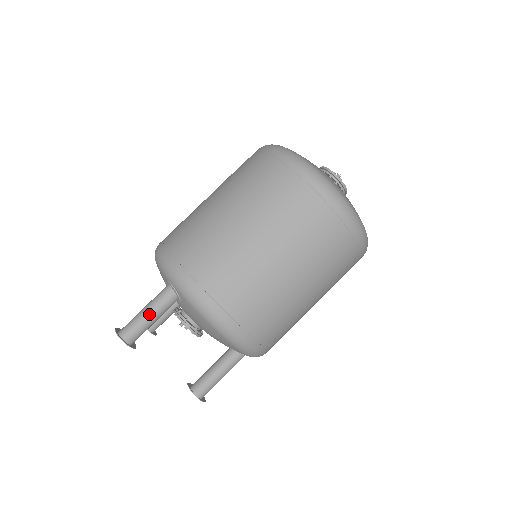
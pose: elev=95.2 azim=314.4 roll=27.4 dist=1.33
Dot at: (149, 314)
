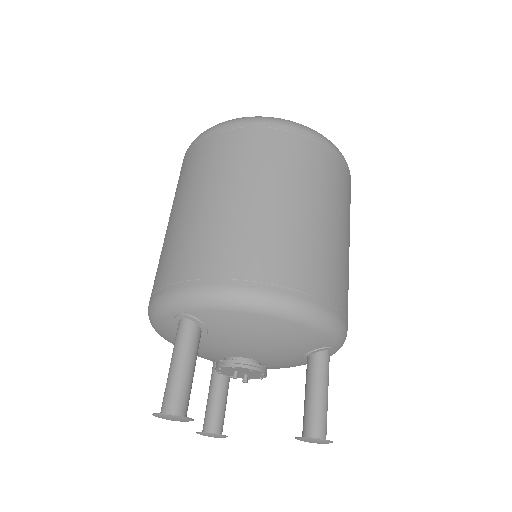
Dot at: (178, 364)
